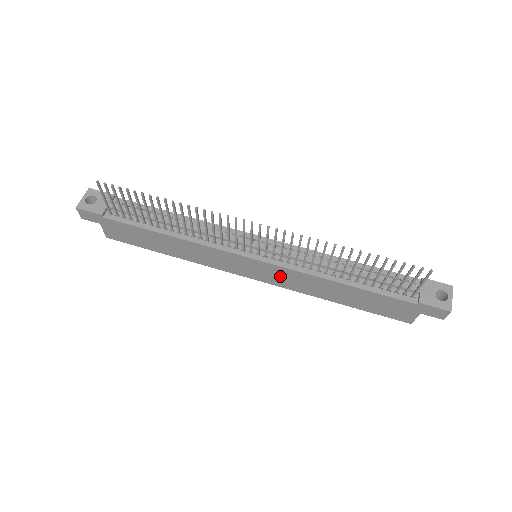
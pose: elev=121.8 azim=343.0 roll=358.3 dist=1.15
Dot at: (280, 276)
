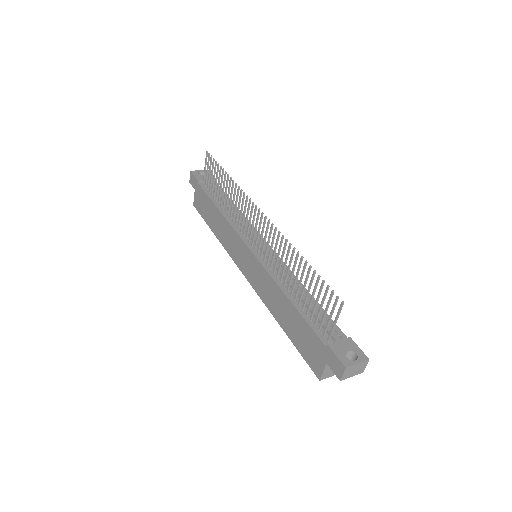
Dot at: (258, 276)
